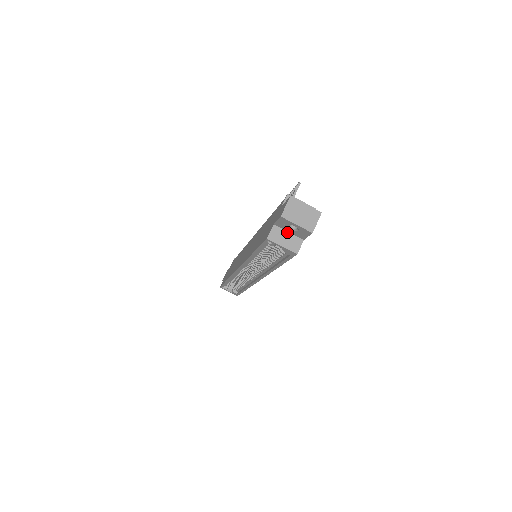
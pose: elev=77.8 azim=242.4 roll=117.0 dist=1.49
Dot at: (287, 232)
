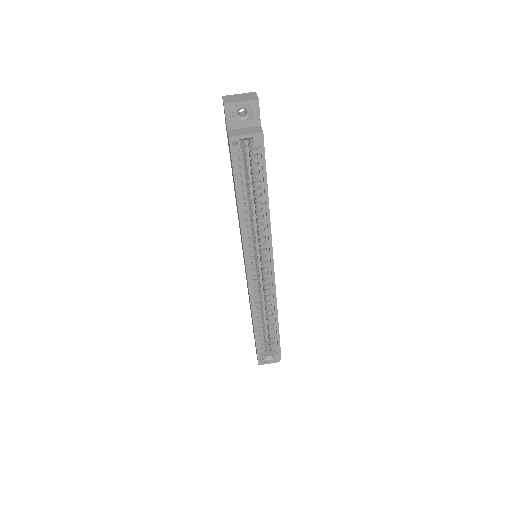
Dot at: (243, 129)
